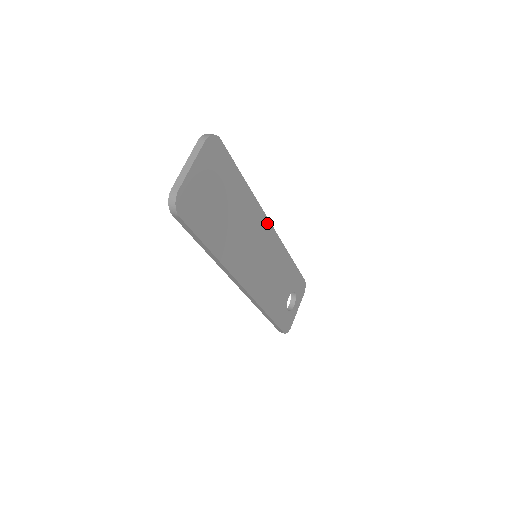
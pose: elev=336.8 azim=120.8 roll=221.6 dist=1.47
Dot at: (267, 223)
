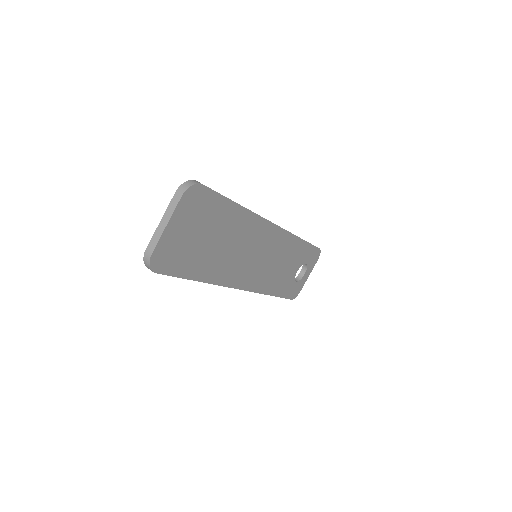
Dot at: (269, 225)
